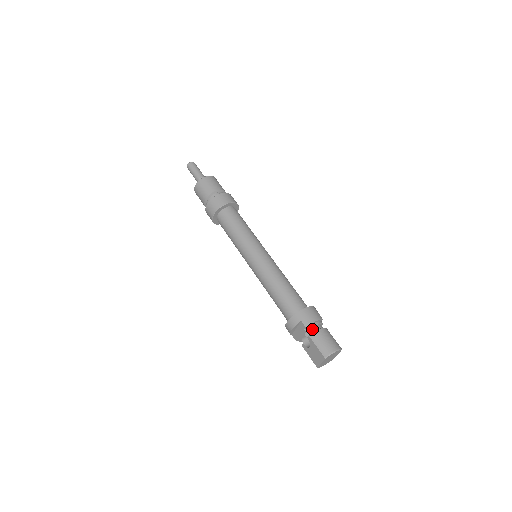
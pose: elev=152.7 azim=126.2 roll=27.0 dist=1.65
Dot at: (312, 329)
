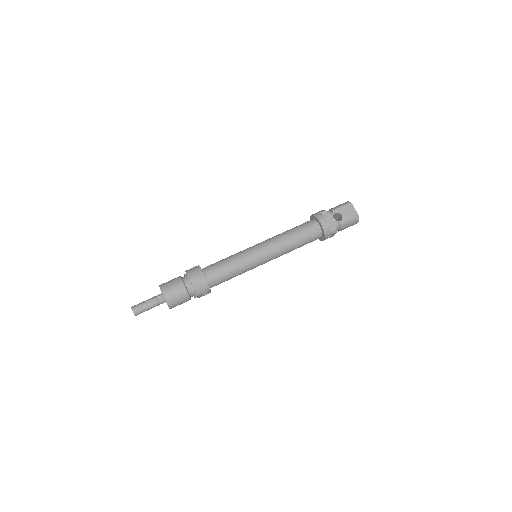
Dot at: occluded
